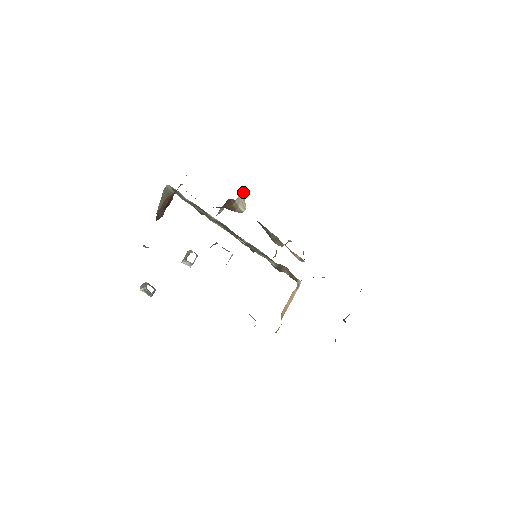
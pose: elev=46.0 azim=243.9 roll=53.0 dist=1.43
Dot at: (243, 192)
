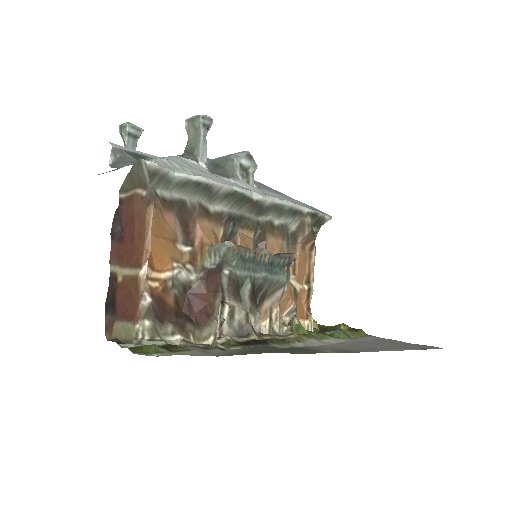
Dot at: (221, 335)
